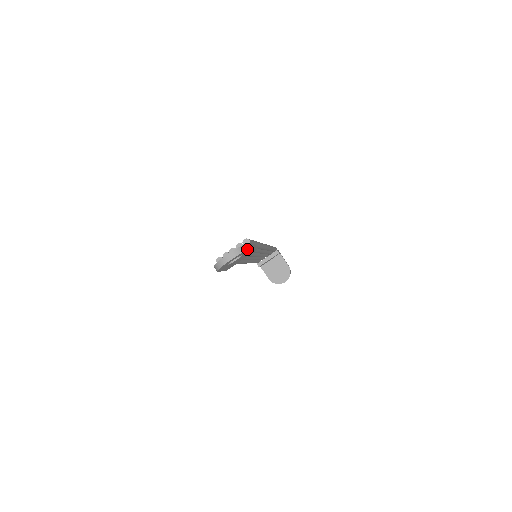
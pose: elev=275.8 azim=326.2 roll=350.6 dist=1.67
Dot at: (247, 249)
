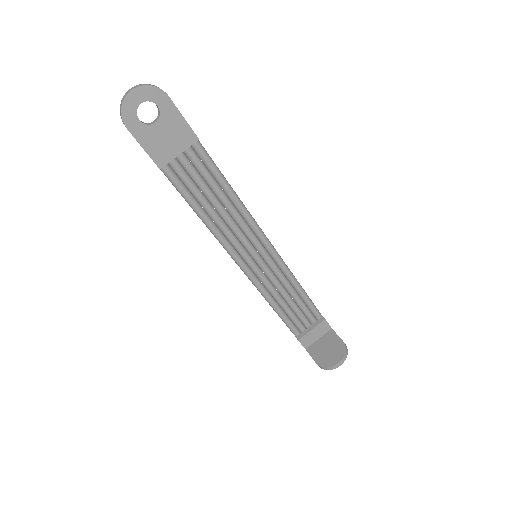
Dot at: (157, 87)
